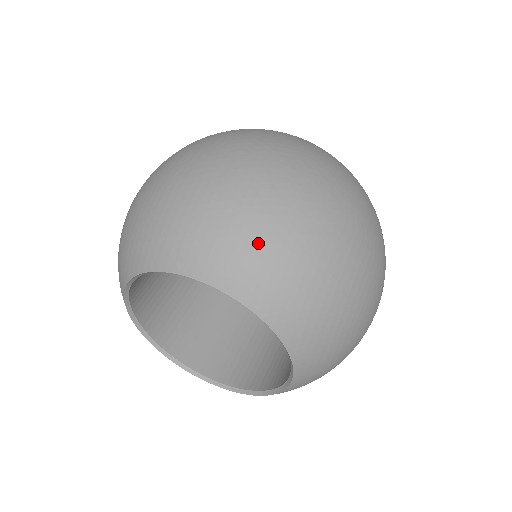
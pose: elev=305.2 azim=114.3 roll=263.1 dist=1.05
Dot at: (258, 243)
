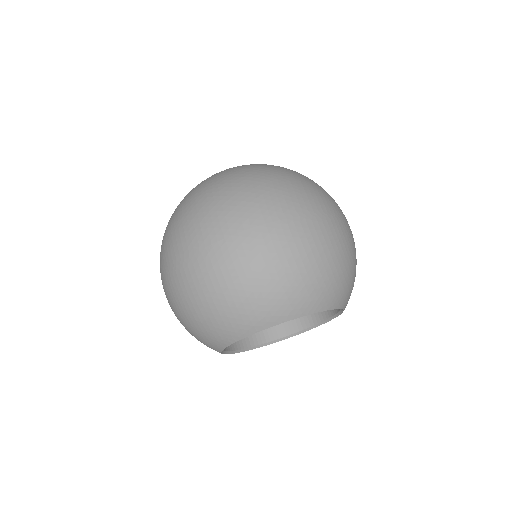
Dot at: (282, 287)
